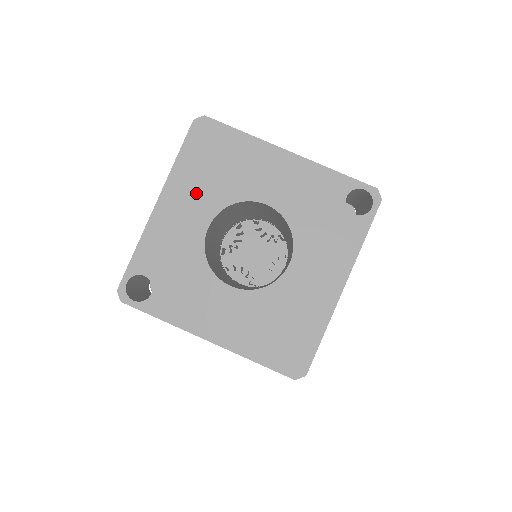
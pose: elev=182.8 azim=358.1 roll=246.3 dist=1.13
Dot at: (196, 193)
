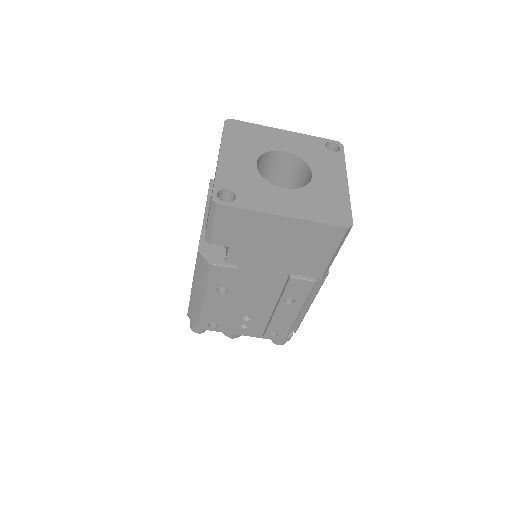
Dot at: (241, 149)
